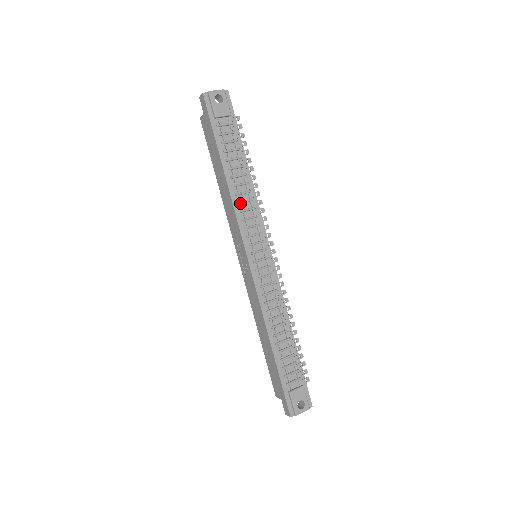
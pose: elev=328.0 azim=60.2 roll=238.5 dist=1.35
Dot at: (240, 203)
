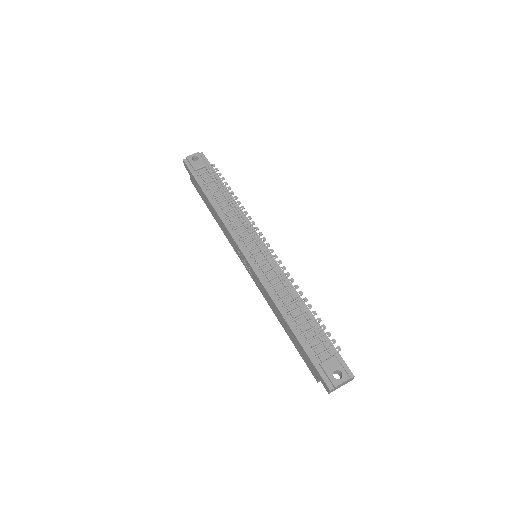
Dot at: (228, 218)
